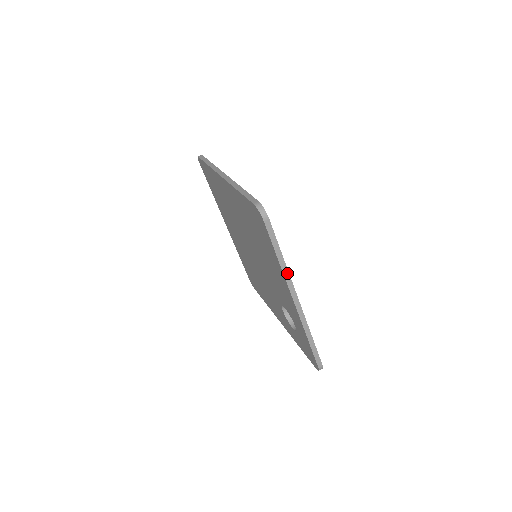
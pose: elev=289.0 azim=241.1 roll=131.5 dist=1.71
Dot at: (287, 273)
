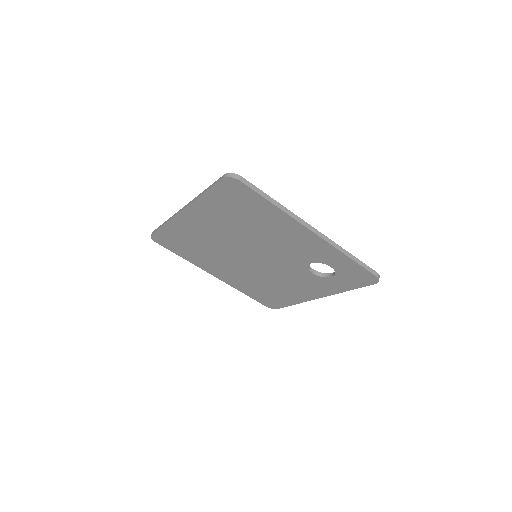
Dot at: (289, 212)
